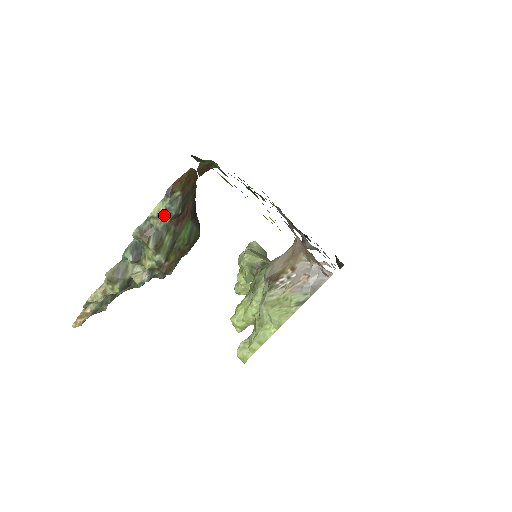
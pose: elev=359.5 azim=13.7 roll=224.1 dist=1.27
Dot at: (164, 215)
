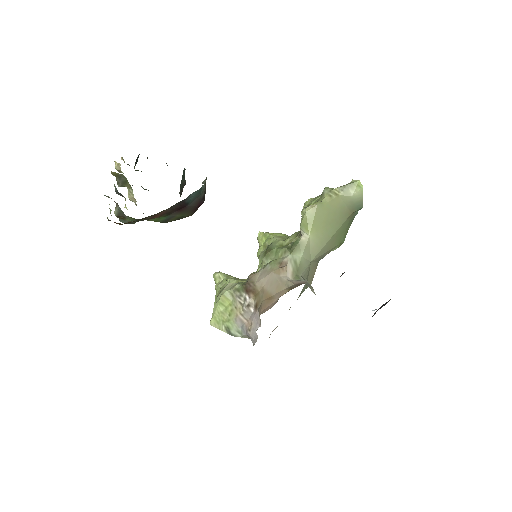
Dot at: (121, 211)
